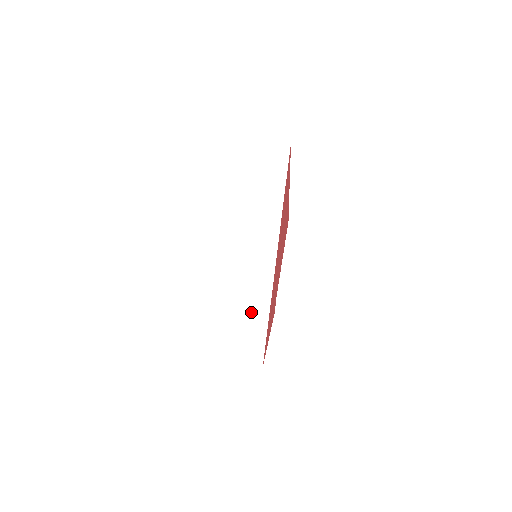
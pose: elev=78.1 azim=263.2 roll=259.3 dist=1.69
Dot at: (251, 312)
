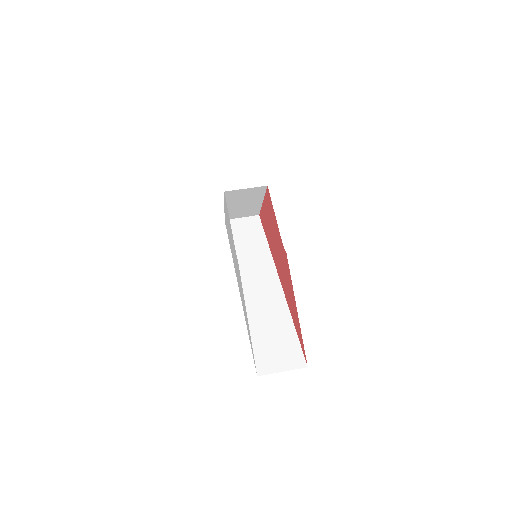
Dot at: (272, 320)
